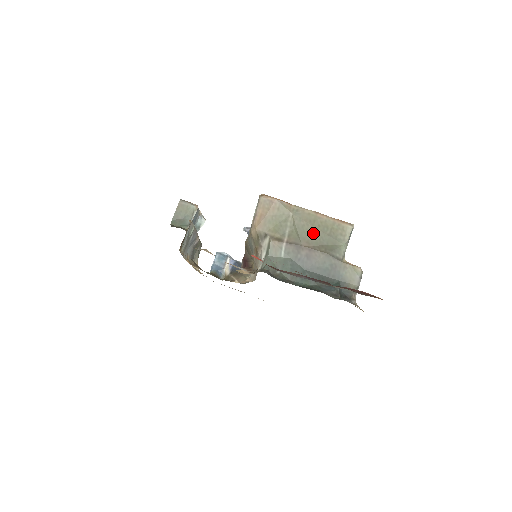
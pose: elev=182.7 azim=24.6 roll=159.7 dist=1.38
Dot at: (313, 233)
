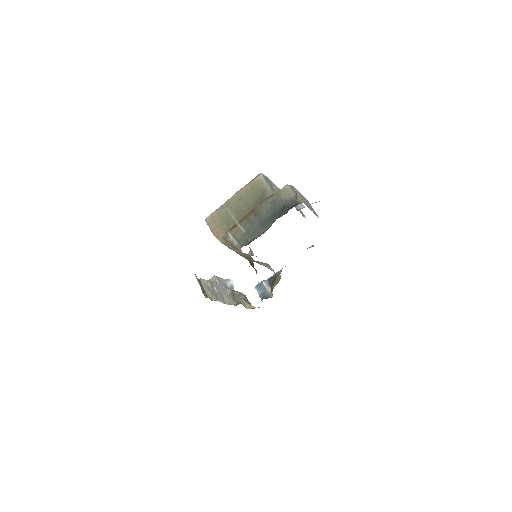
Dot at: (246, 202)
